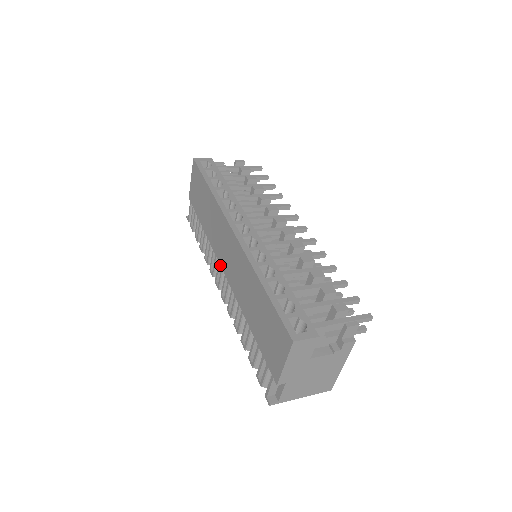
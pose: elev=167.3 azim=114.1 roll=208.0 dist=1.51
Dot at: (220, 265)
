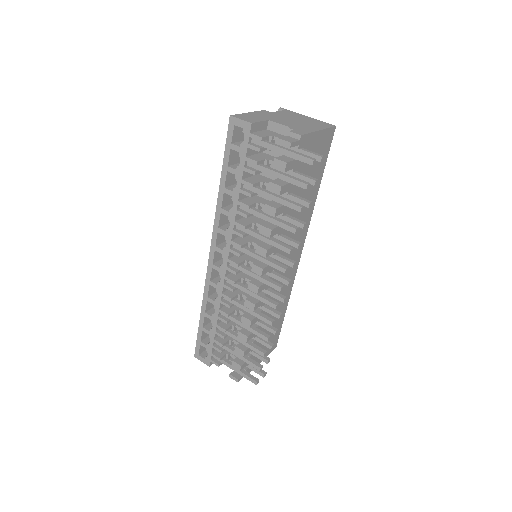
Dot at: occluded
